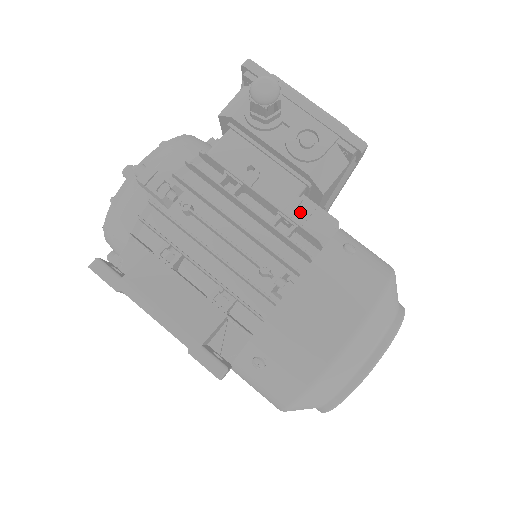
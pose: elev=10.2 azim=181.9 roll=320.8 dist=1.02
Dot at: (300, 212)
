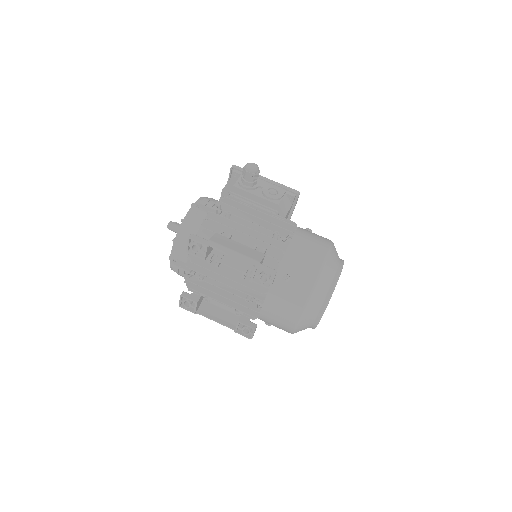
Dot at: occluded
